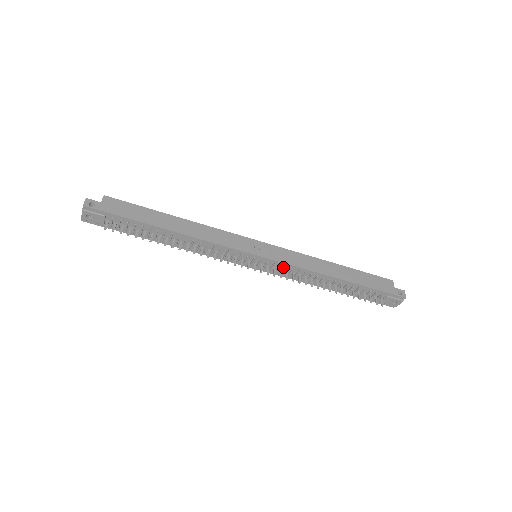
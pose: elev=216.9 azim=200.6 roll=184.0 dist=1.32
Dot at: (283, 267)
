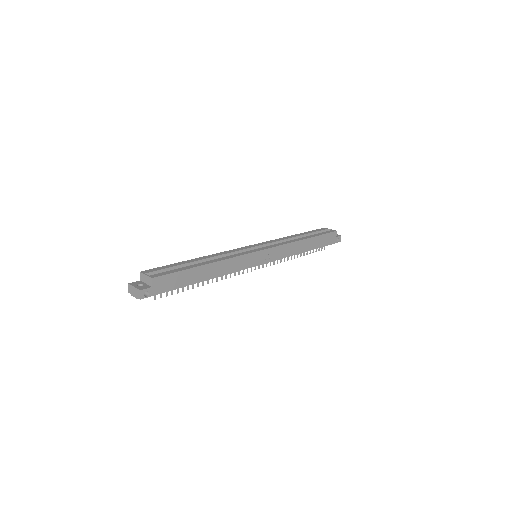
Dot at: occluded
